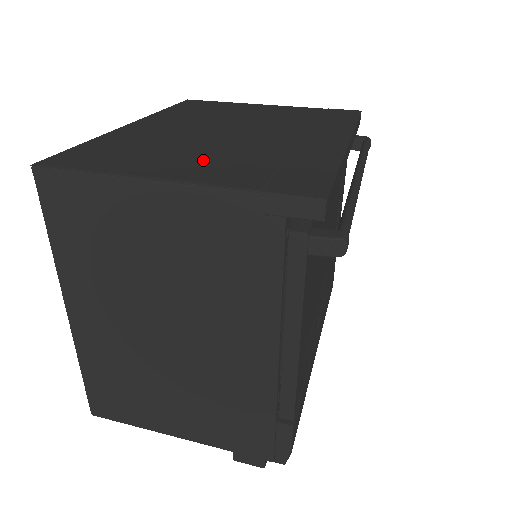
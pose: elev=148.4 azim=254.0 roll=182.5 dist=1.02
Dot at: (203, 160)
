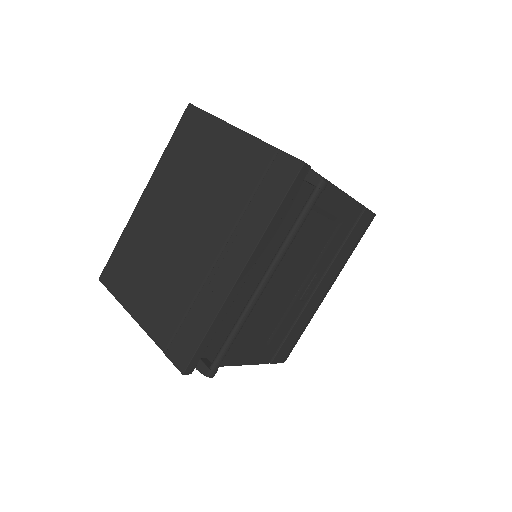
Dot at: (156, 294)
